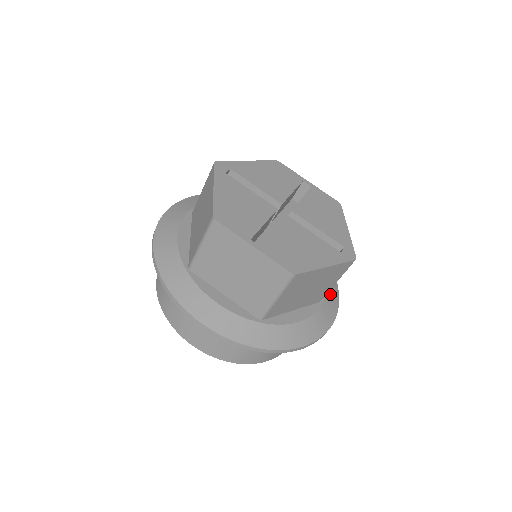
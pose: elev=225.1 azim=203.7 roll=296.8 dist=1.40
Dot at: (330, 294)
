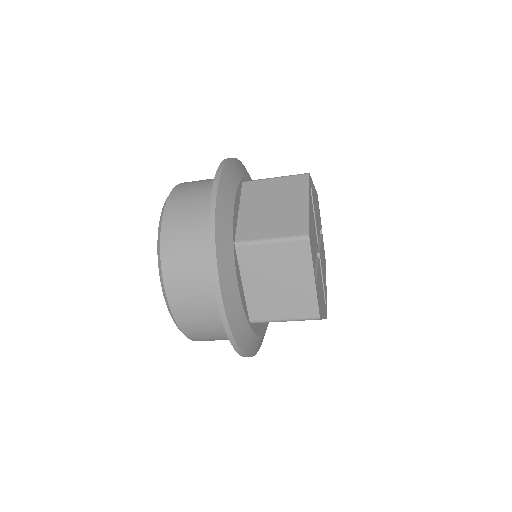
Dot at: occluded
